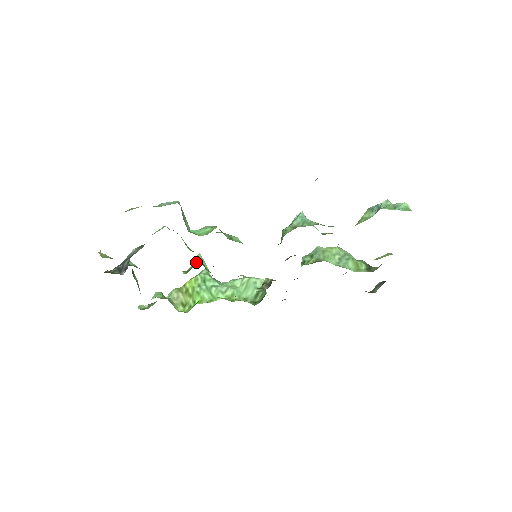
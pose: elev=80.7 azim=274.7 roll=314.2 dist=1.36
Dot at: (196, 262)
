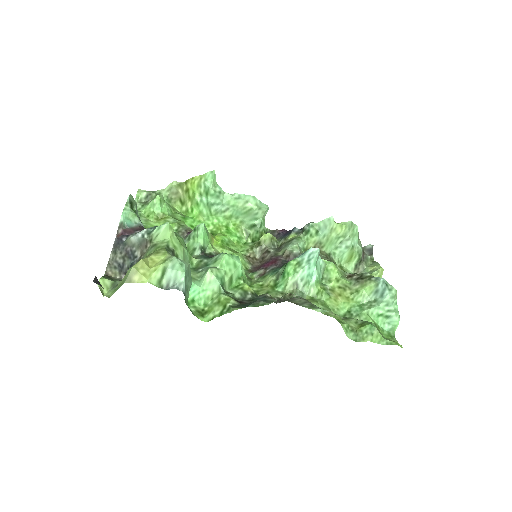
Dot at: (197, 240)
